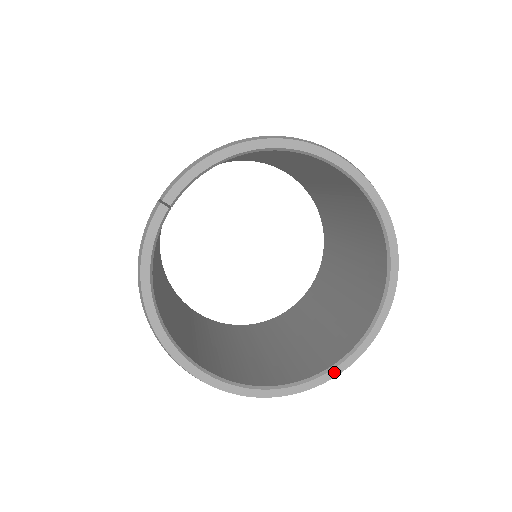
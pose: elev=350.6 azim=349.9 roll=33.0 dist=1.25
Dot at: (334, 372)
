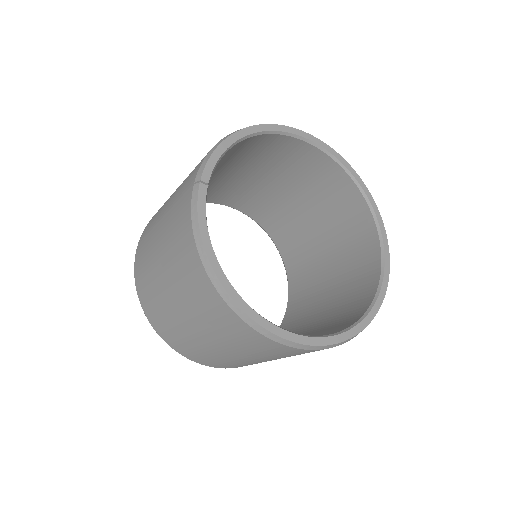
Dot at: (378, 303)
